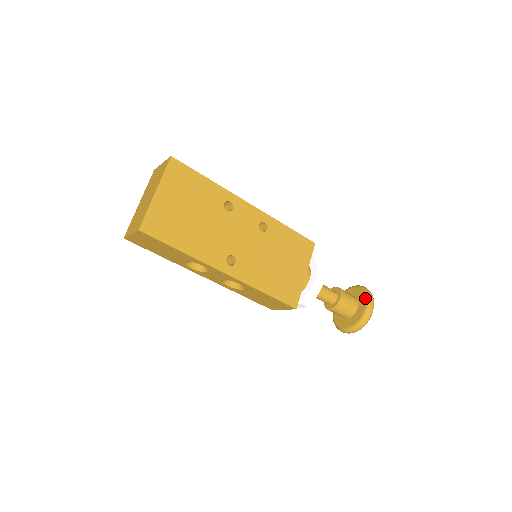
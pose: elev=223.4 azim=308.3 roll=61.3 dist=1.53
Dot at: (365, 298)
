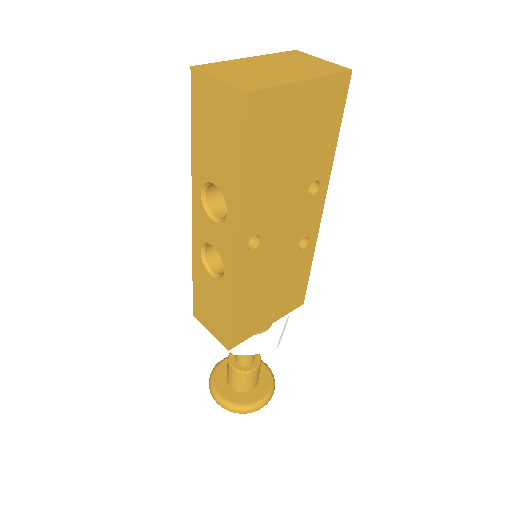
Dot at: (268, 389)
